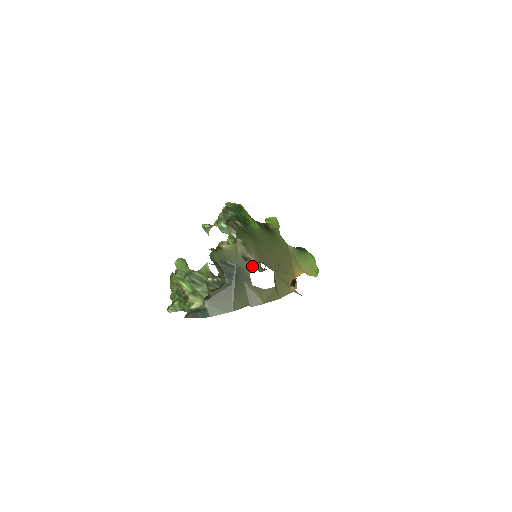
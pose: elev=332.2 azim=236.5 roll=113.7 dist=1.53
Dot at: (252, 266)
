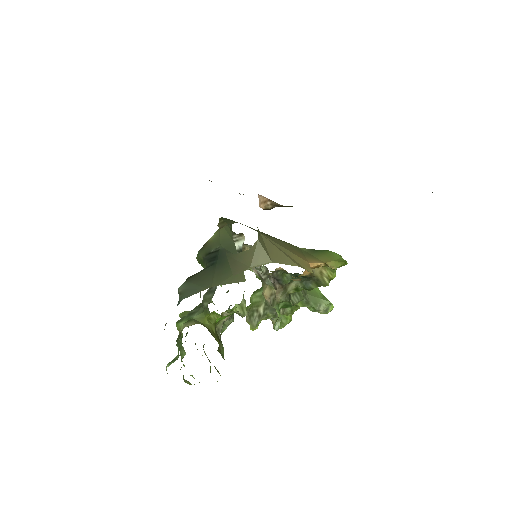
Dot at: (274, 304)
